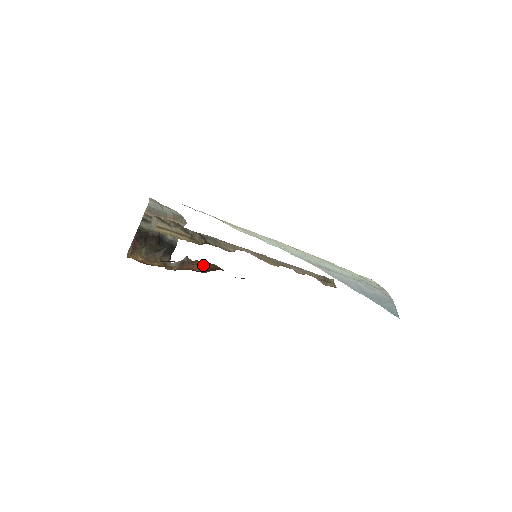
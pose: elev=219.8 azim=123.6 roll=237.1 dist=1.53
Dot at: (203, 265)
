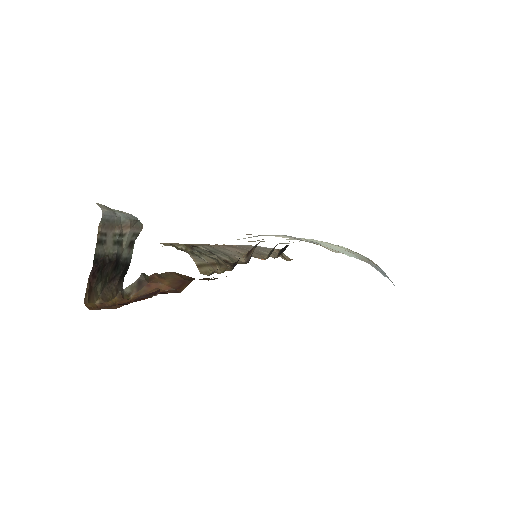
Dot at: (167, 279)
